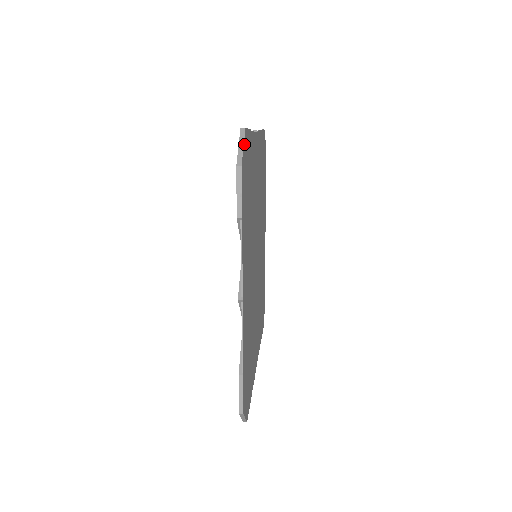
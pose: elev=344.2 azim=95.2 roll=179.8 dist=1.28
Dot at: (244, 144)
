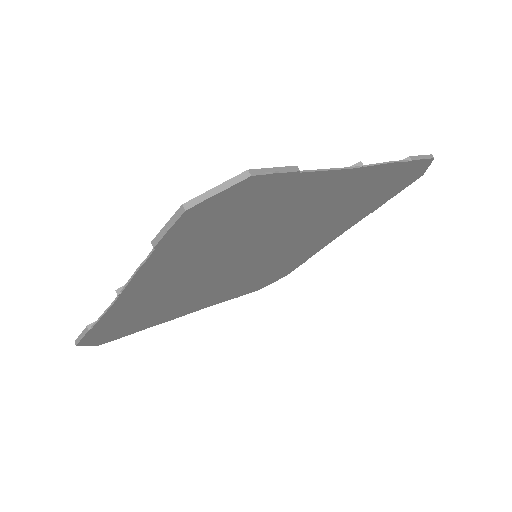
Dot at: (229, 190)
